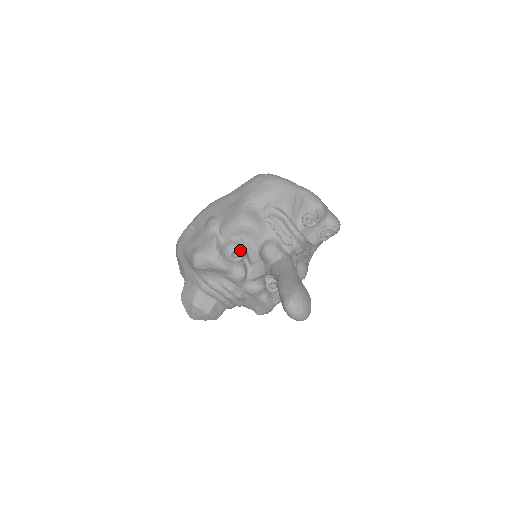
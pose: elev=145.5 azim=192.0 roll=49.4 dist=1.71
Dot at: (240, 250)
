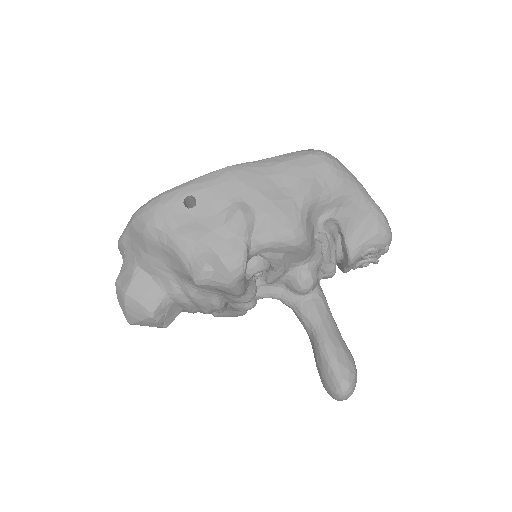
Dot at: (268, 270)
